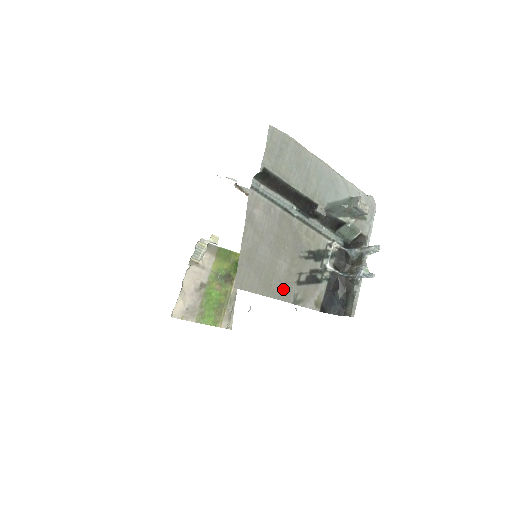
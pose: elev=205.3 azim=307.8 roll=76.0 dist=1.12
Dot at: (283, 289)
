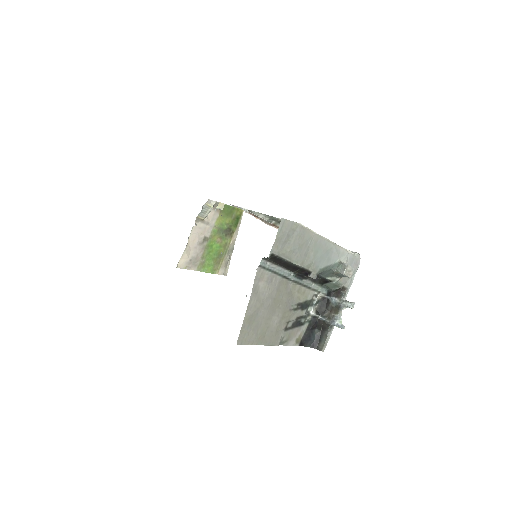
Dot at: (273, 337)
